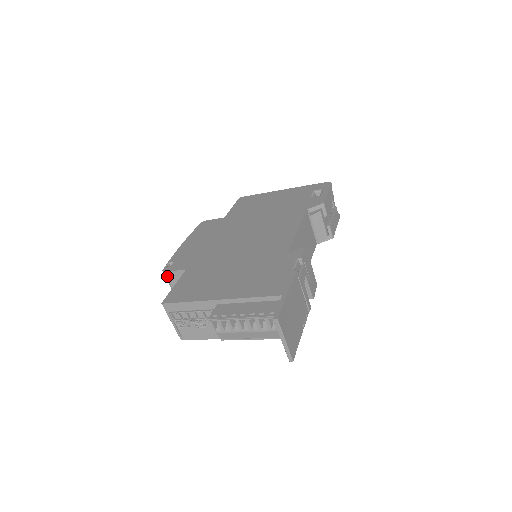
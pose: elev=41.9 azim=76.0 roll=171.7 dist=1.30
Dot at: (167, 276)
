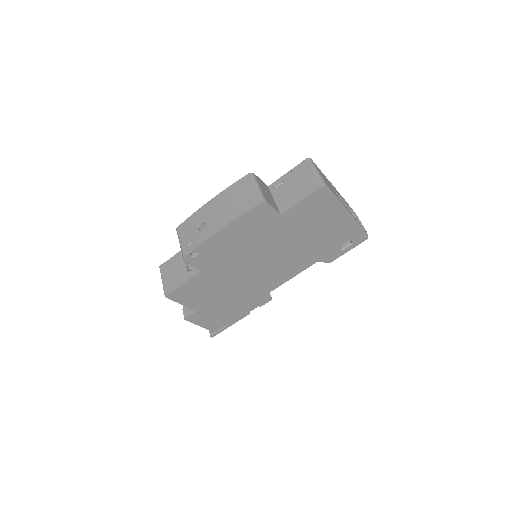
Dot at: occluded
